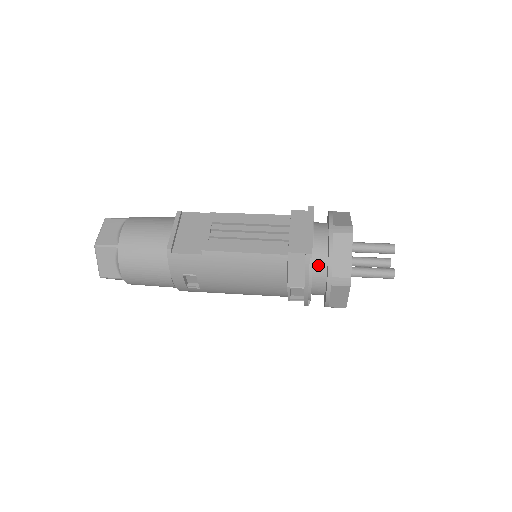
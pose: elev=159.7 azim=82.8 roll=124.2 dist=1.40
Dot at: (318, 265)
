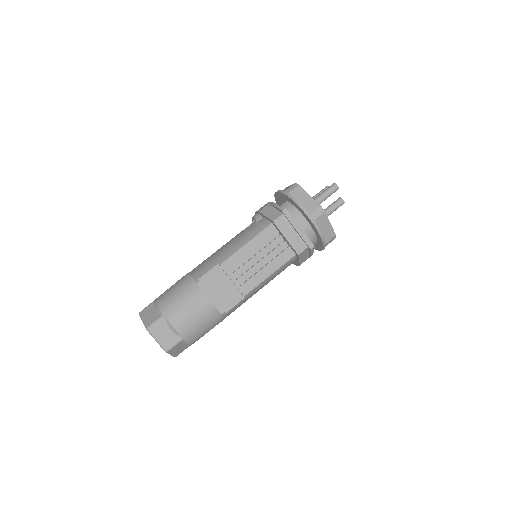
Dot at: (311, 241)
